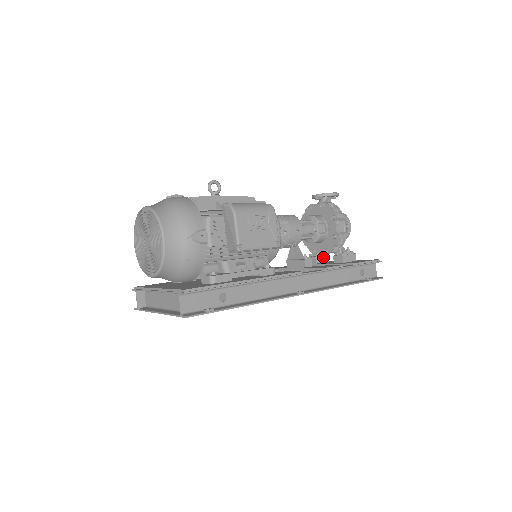
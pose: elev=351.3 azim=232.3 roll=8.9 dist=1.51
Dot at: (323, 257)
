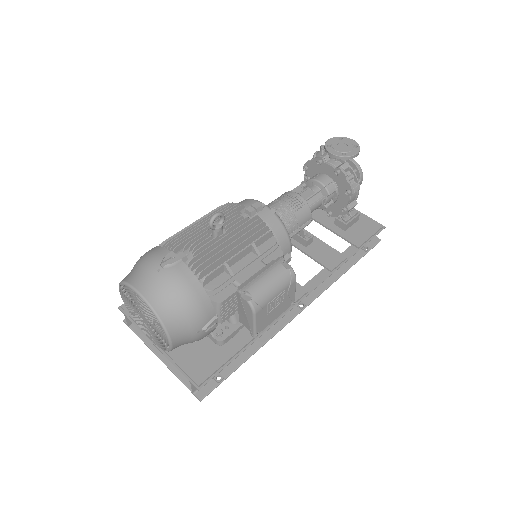
Dot at: occluded
